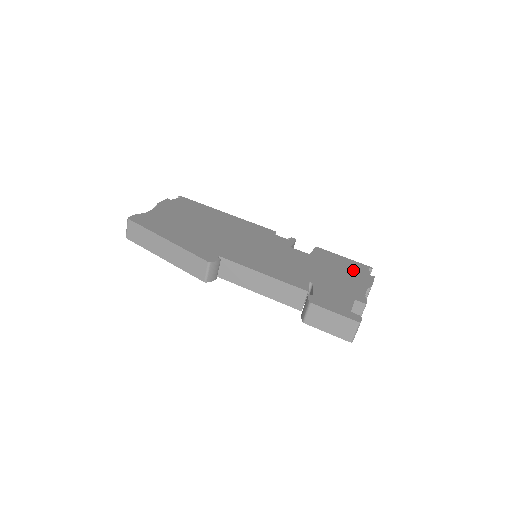
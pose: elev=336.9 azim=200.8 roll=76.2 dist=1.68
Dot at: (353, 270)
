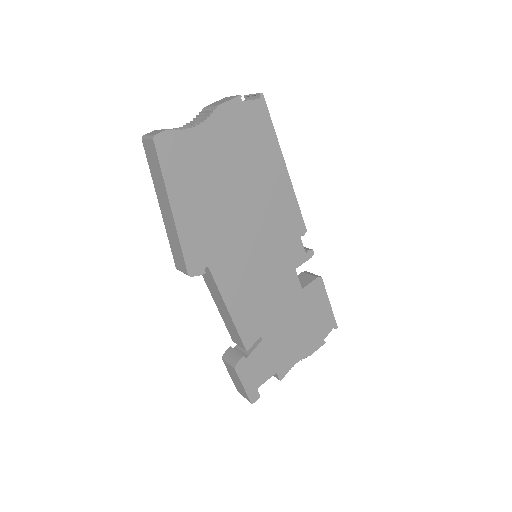
Dot at: (317, 328)
